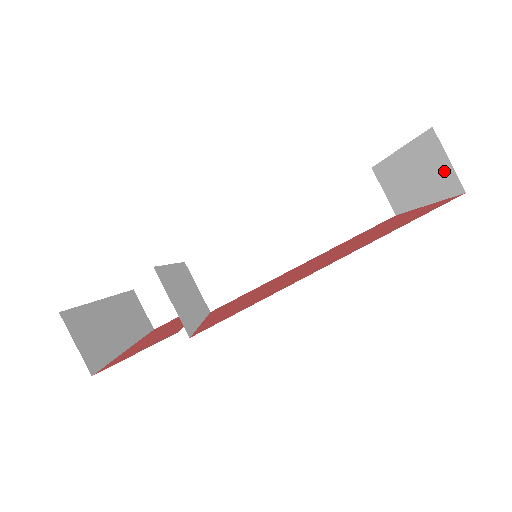
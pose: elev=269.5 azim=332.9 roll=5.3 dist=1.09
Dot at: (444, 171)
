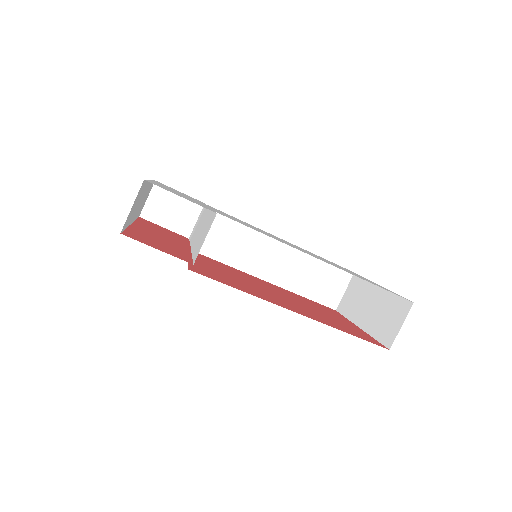
Dot at: (392, 327)
